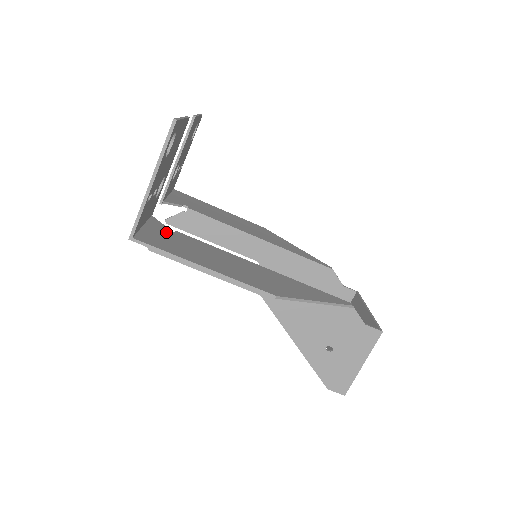
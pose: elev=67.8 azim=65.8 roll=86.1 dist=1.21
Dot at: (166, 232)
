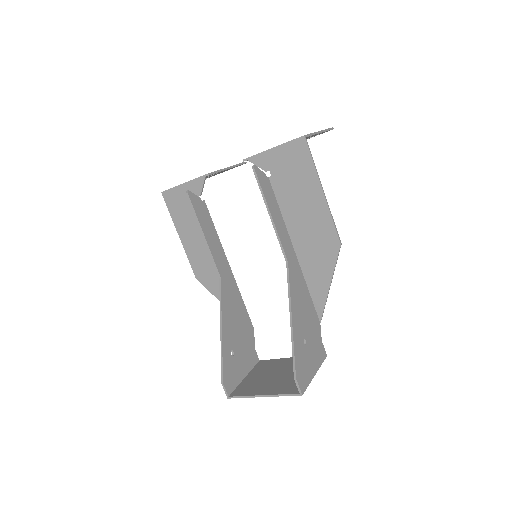
Dot at: (277, 168)
